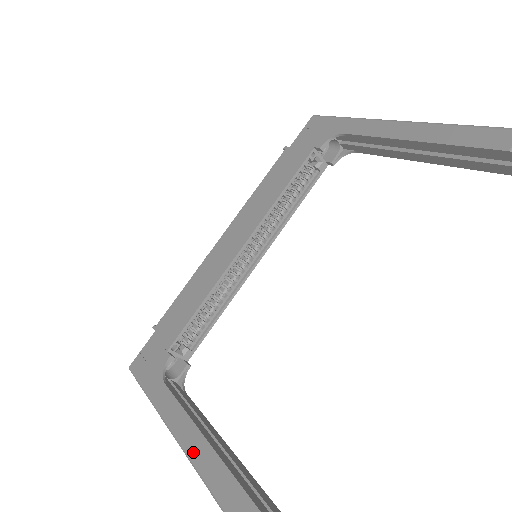
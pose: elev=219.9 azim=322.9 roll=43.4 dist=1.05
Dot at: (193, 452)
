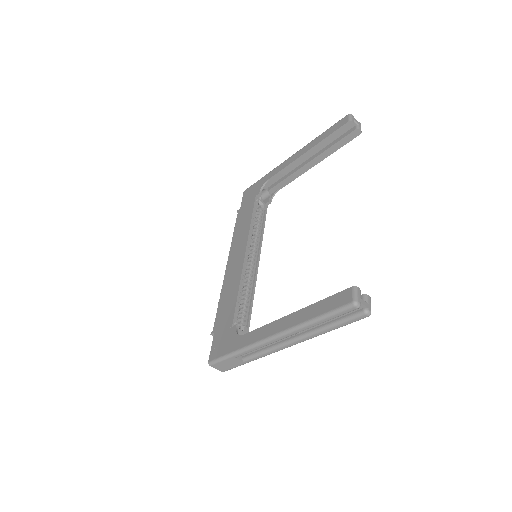
Dot at: (290, 324)
